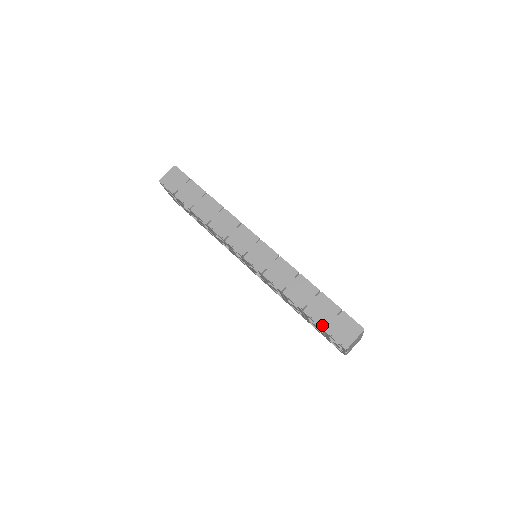
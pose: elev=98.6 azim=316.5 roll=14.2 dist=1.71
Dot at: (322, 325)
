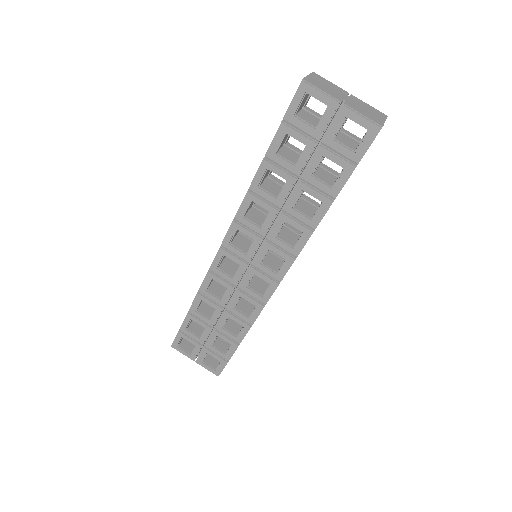
Dot at: (280, 125)
